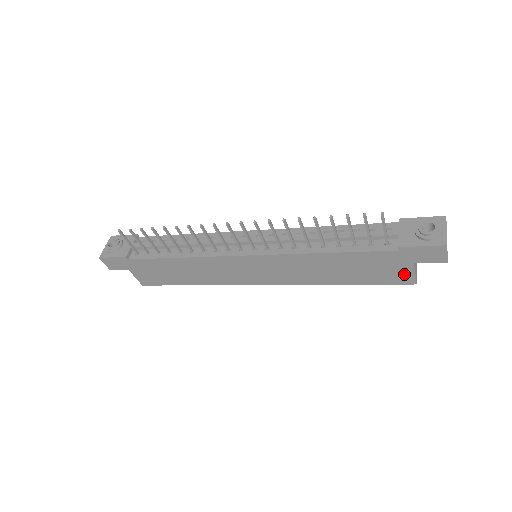
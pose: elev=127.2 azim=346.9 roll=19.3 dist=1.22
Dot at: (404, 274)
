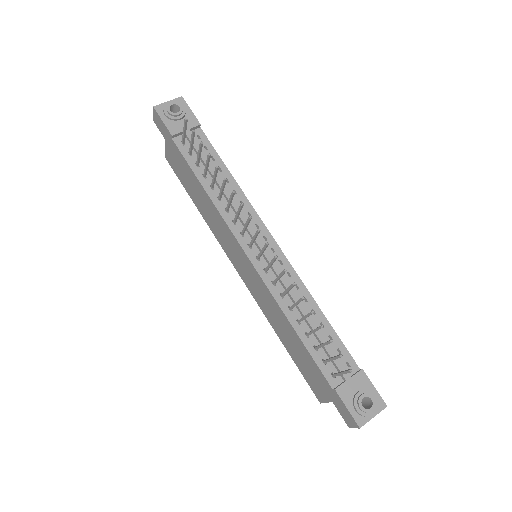
Dot at: (321, 394)
